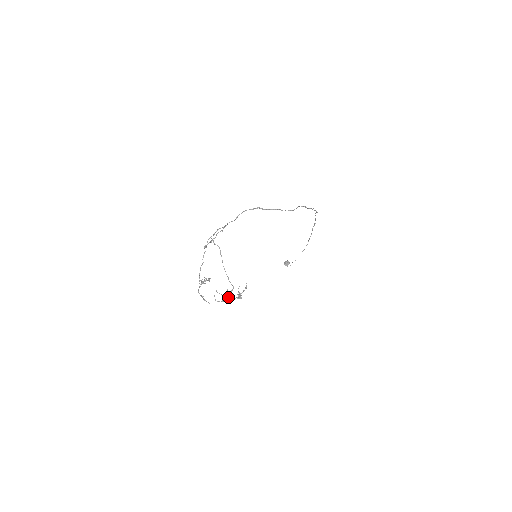
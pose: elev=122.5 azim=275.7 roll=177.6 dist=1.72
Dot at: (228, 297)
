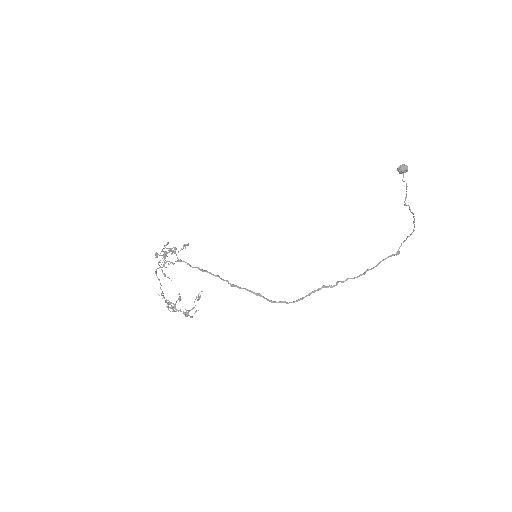
Dot at: (179, 300)
